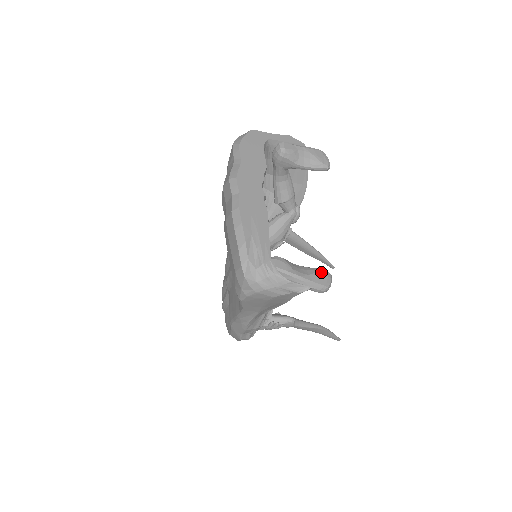
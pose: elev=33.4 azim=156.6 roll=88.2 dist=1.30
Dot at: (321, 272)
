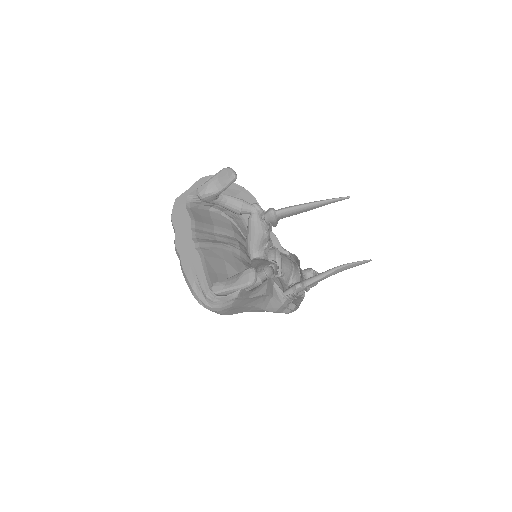
Dot at: (244, 273)
